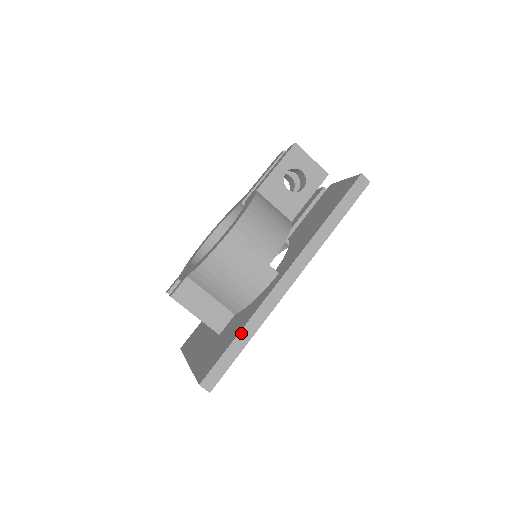
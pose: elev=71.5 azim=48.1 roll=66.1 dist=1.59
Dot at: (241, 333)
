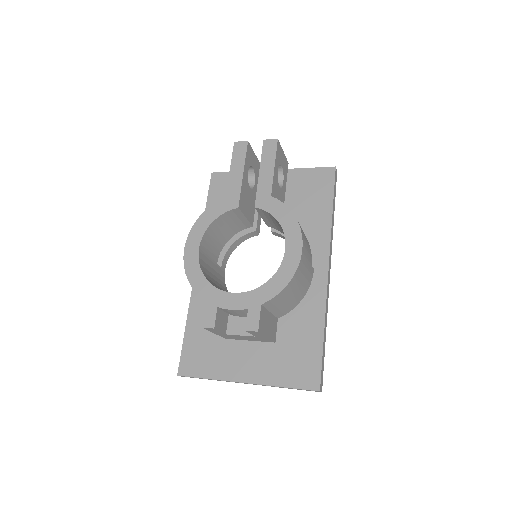
Dot at: (324, 333)
